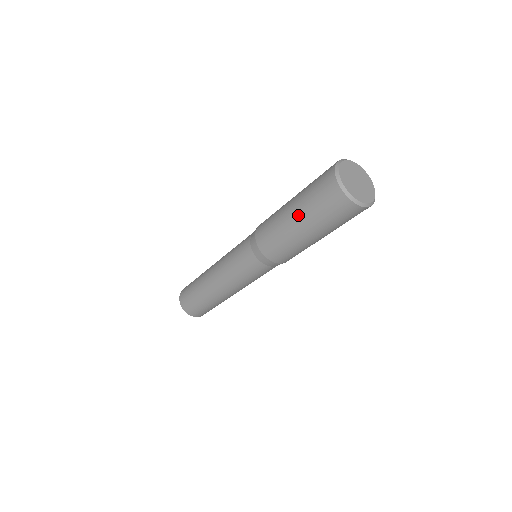
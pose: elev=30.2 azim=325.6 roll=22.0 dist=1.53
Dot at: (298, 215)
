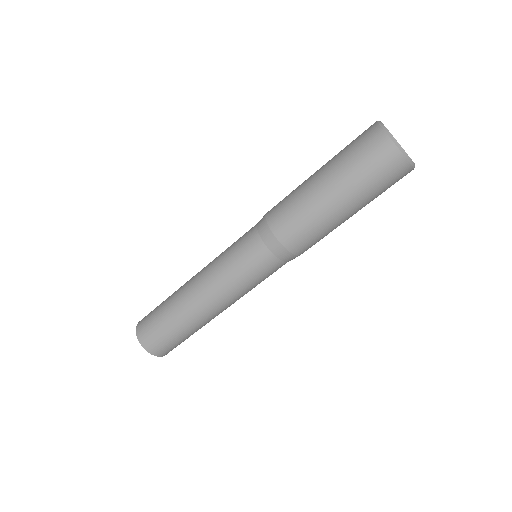
Dot at: (325, 169)
